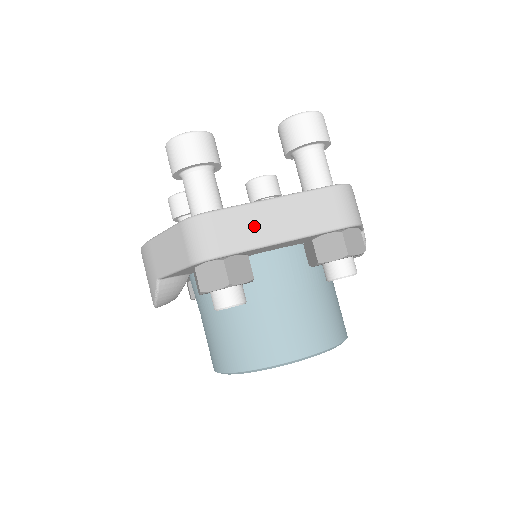
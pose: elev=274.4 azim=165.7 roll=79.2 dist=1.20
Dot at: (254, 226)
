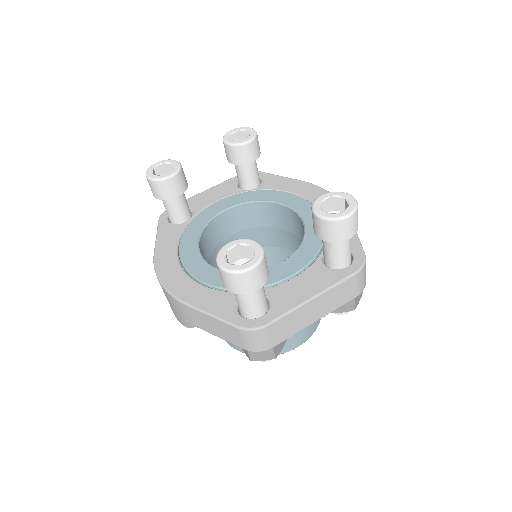
Dot at: (298, 321)
